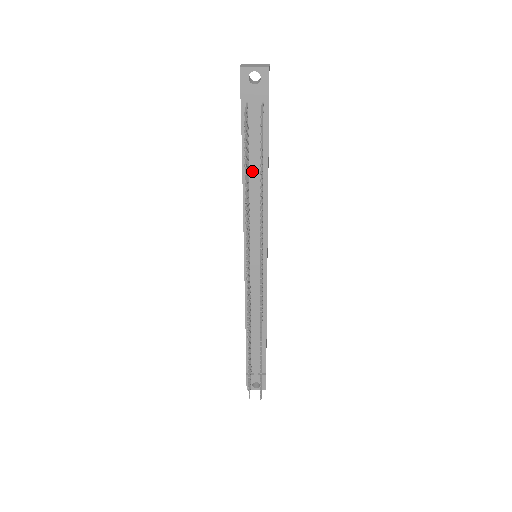
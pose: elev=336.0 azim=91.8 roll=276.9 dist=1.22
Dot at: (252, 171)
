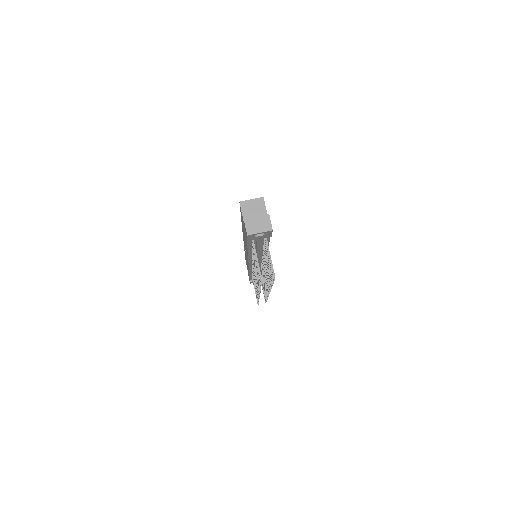
Dot at: (256, 249)
